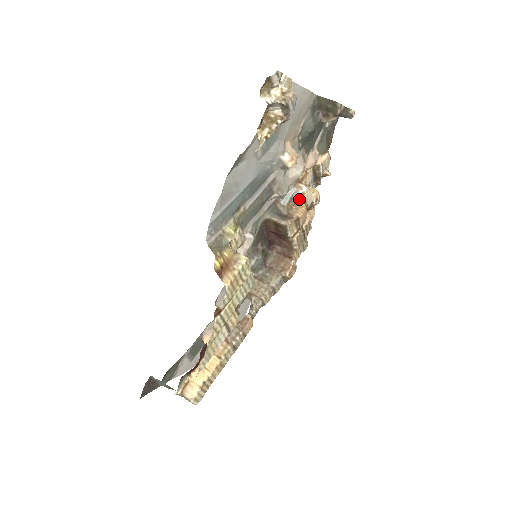
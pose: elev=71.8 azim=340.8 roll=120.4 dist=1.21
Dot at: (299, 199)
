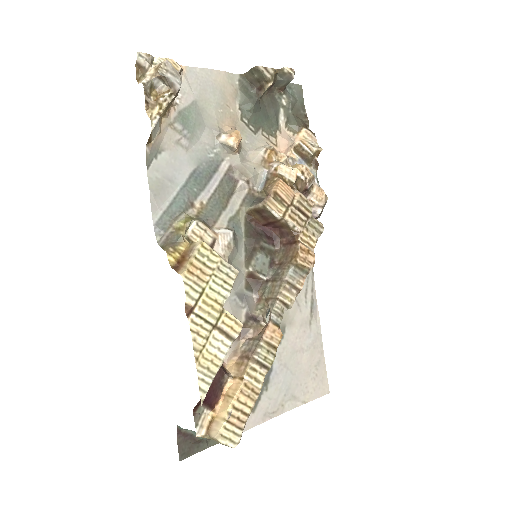
Dot at: (273, 177)
